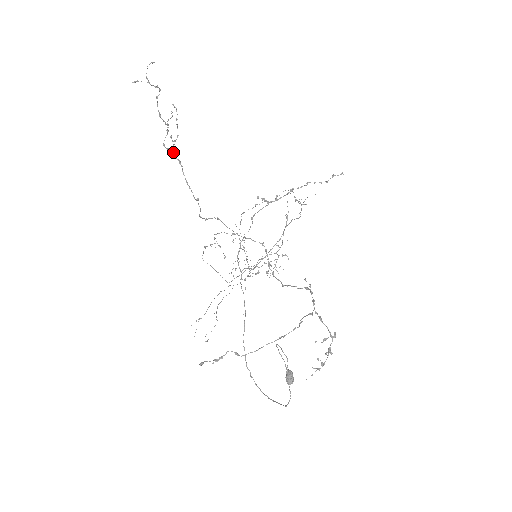
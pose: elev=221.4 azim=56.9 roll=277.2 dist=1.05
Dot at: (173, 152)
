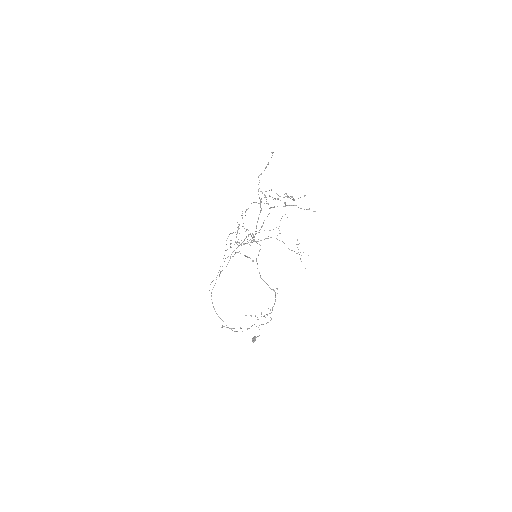
Dot at: occluded
